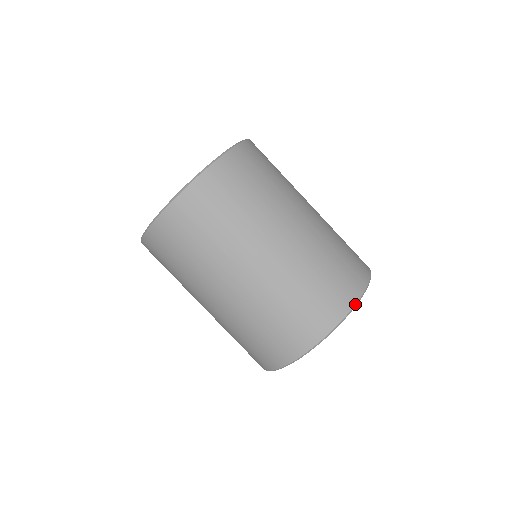
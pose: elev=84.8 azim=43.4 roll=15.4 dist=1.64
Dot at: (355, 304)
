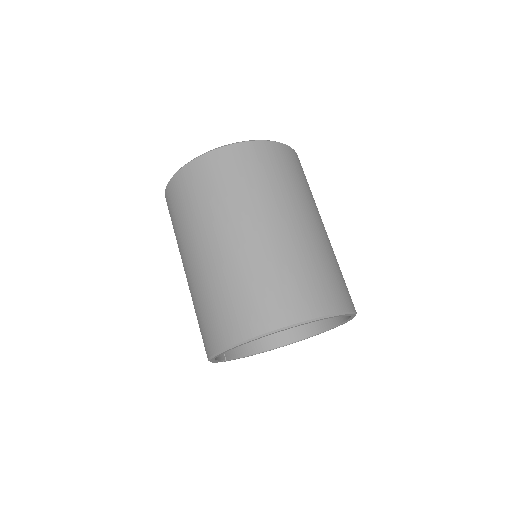
Dot at: (313, 318)
